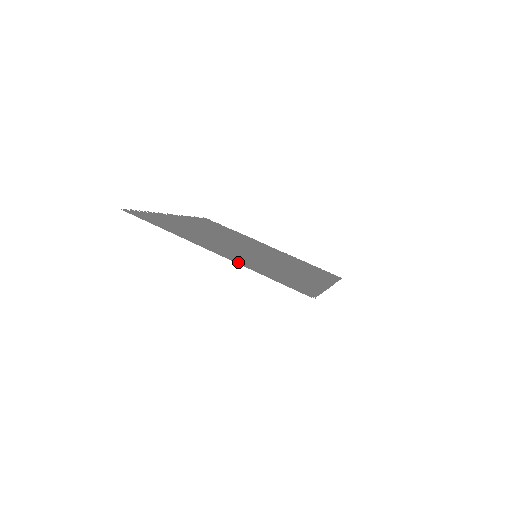
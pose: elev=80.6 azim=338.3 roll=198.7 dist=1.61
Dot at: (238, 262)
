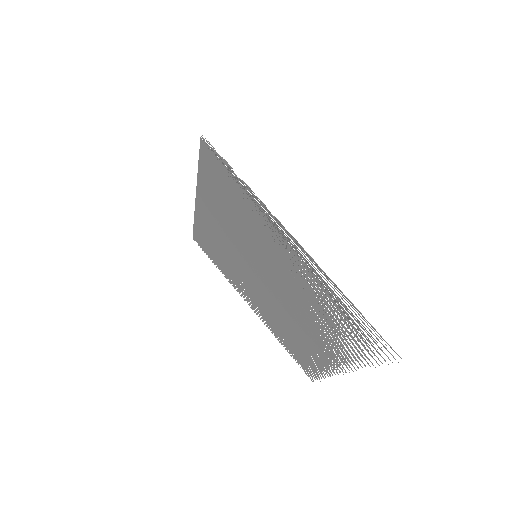
Dot at: (202, 188)
